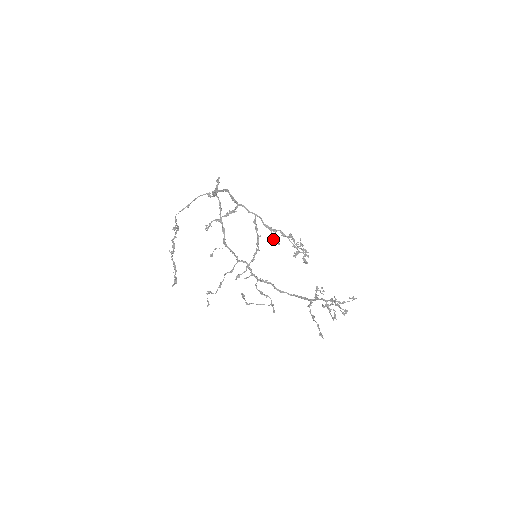
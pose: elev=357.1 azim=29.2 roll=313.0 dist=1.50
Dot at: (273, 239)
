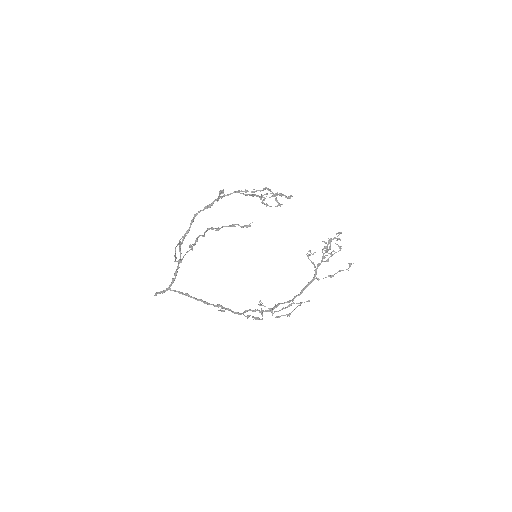
Dot at: (260, 196)
